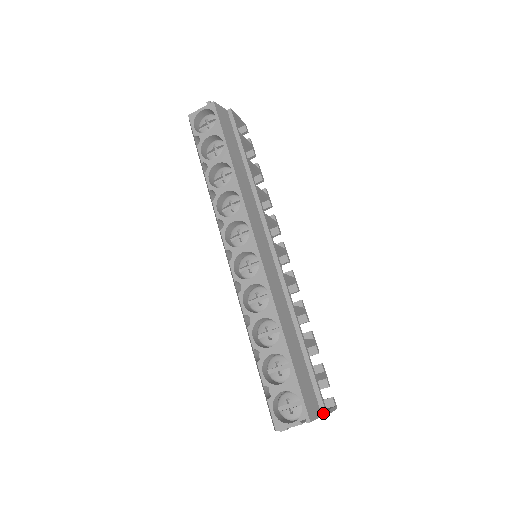
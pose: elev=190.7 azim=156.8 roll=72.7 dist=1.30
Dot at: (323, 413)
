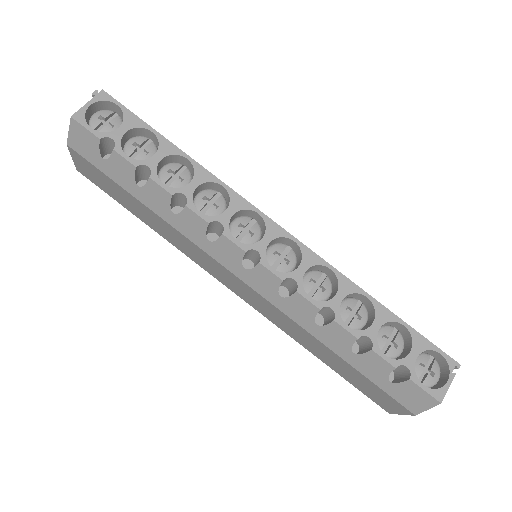
Dot at: occluded
